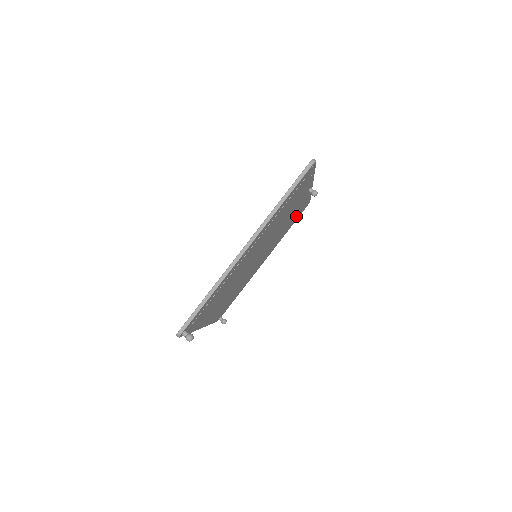
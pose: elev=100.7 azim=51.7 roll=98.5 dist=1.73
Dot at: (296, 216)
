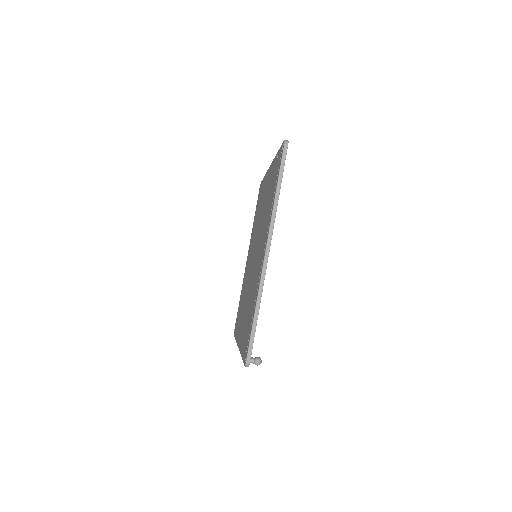
Dot at: occluded
